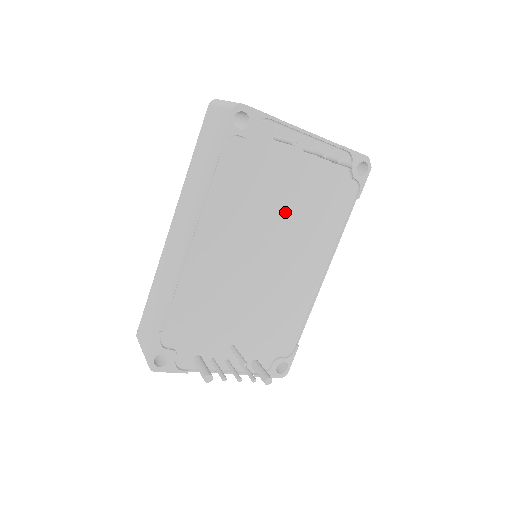
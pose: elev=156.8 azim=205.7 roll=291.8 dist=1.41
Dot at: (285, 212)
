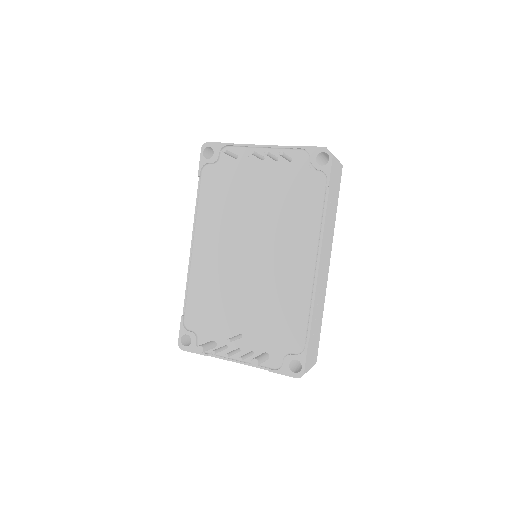
Dot at: (259, 211)
